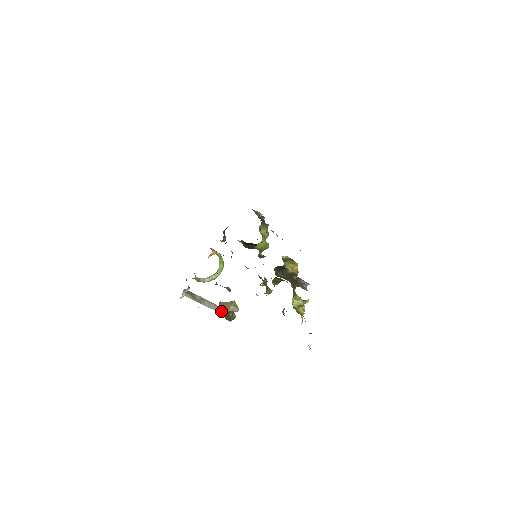
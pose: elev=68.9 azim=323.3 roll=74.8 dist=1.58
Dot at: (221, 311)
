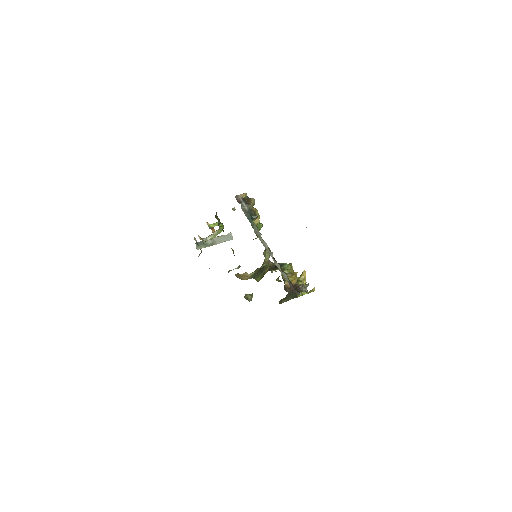
Dot at: (231, 238)
